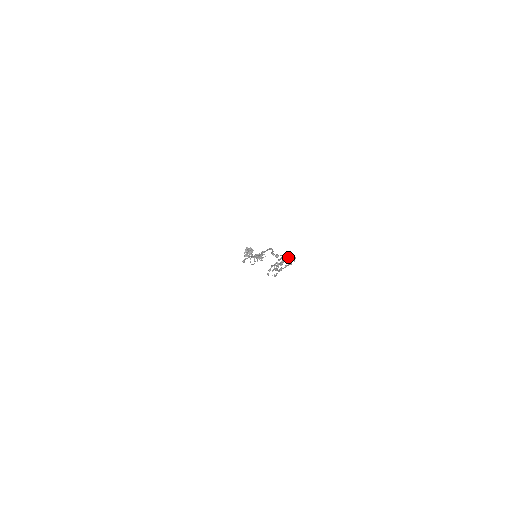
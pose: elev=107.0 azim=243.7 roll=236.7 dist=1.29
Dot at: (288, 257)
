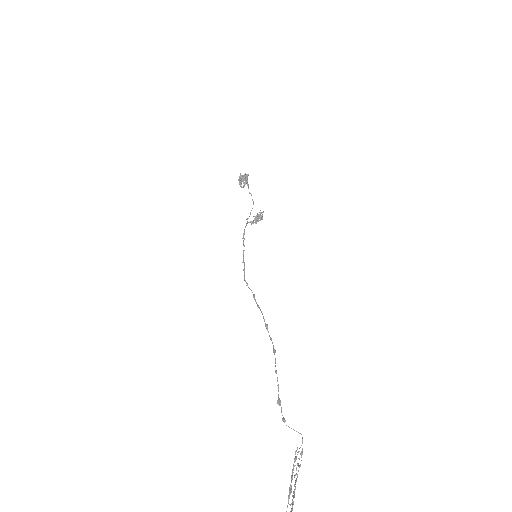
Dot at: (296, 481)
